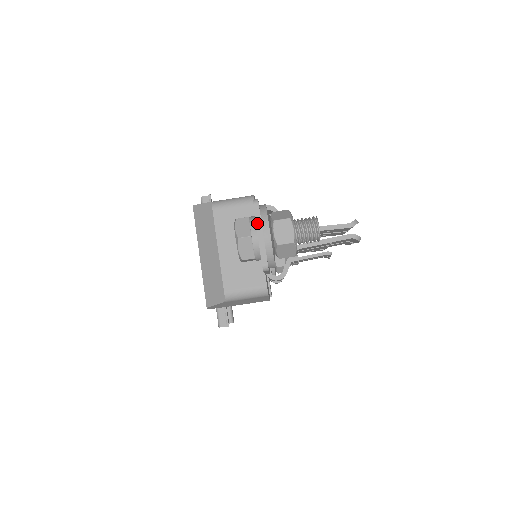
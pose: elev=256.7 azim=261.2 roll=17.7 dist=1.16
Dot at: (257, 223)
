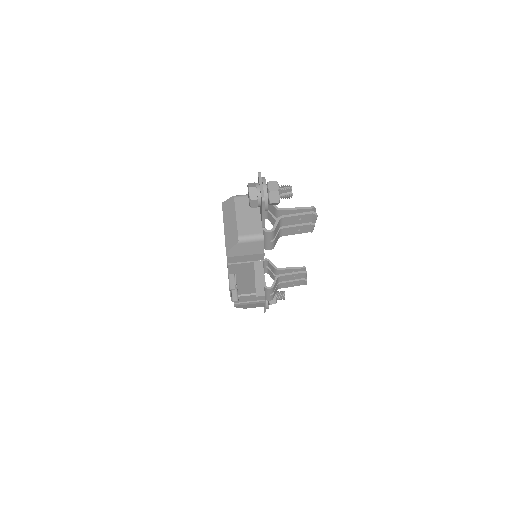
Dot at: (260, 180)
